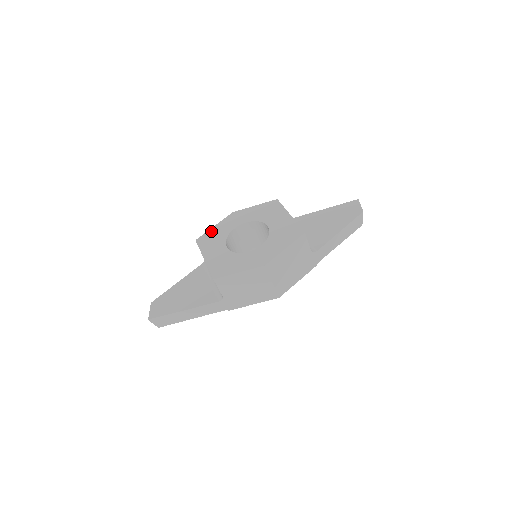
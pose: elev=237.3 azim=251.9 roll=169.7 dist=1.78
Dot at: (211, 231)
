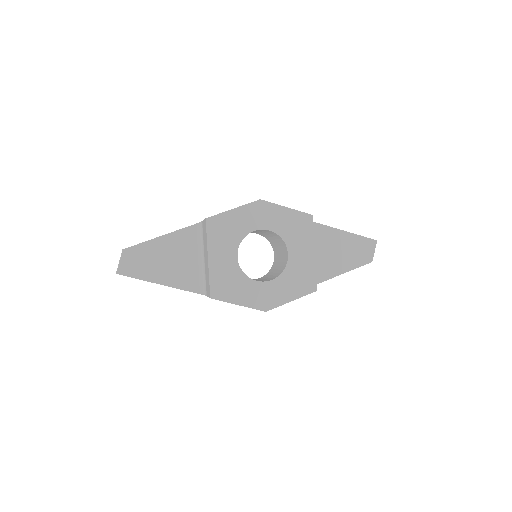
Dot at: (228, 216)
